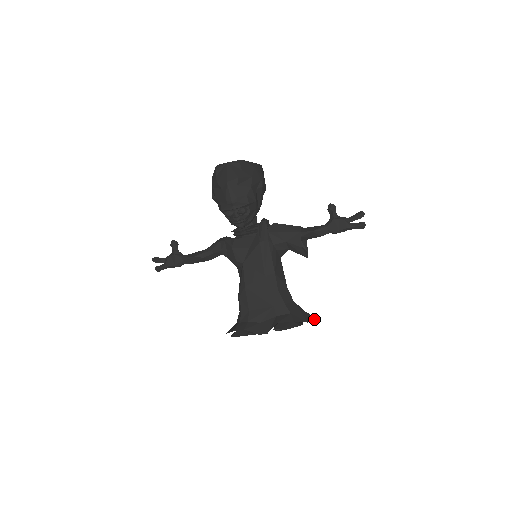
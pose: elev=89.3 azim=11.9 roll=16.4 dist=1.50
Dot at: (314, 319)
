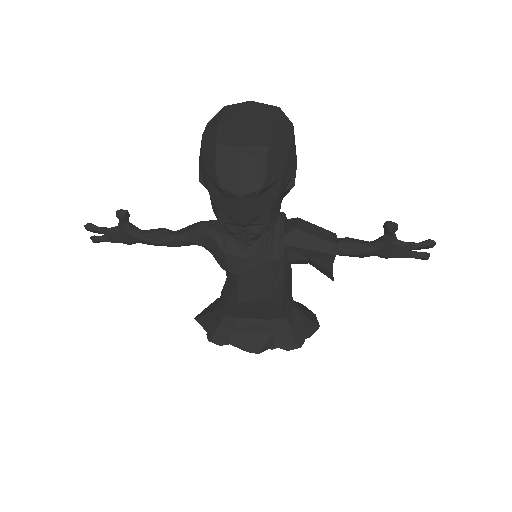
Dot at: (316, 327)
